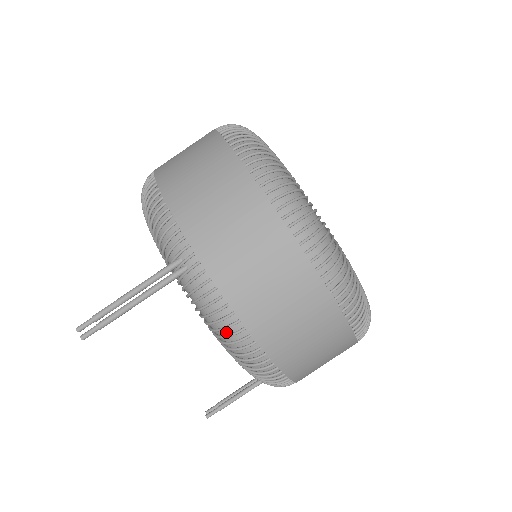
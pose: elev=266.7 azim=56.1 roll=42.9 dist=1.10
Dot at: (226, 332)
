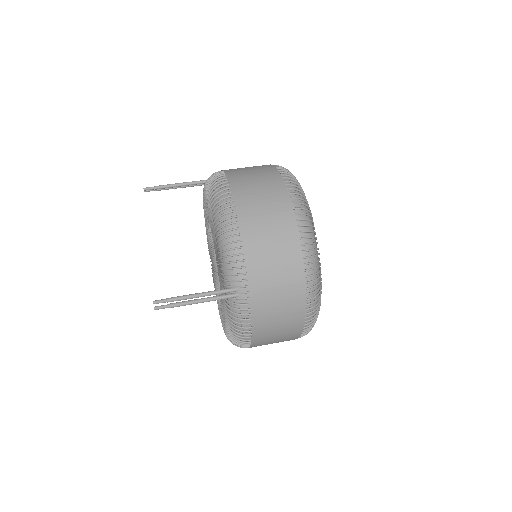
Dot at: occluded
